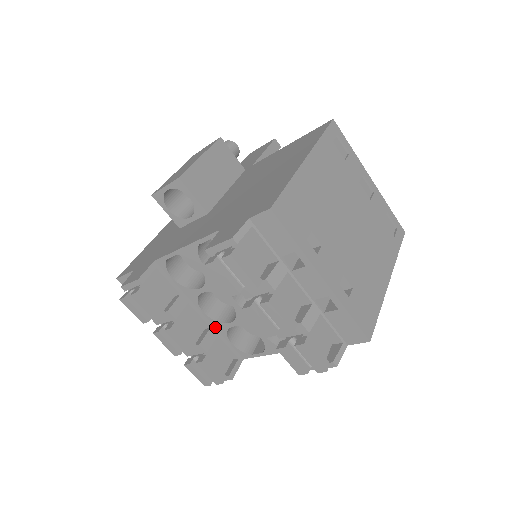
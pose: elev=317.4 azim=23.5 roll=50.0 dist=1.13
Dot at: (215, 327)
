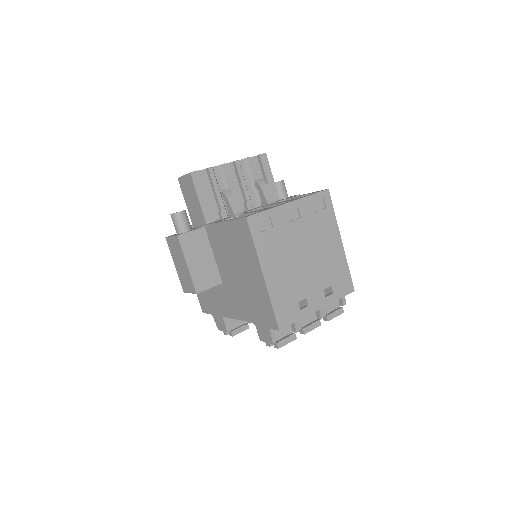
Dot at: occluded
